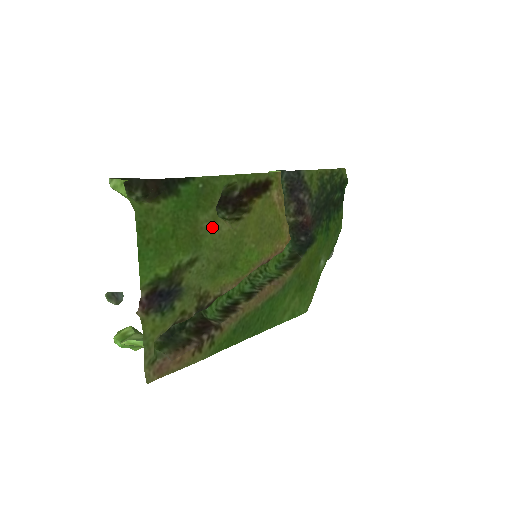
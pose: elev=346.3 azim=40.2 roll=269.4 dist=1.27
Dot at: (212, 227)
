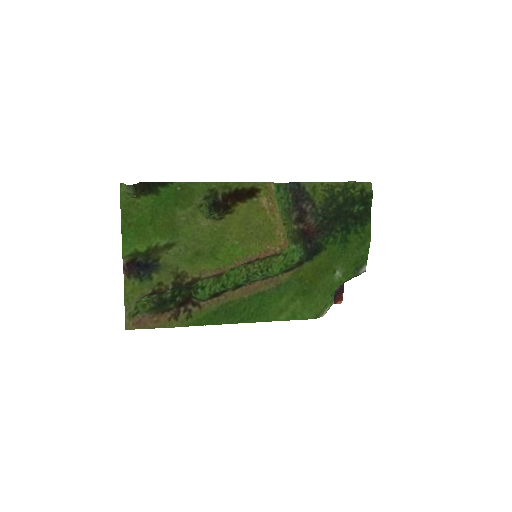
Dot at: (190, 221)
